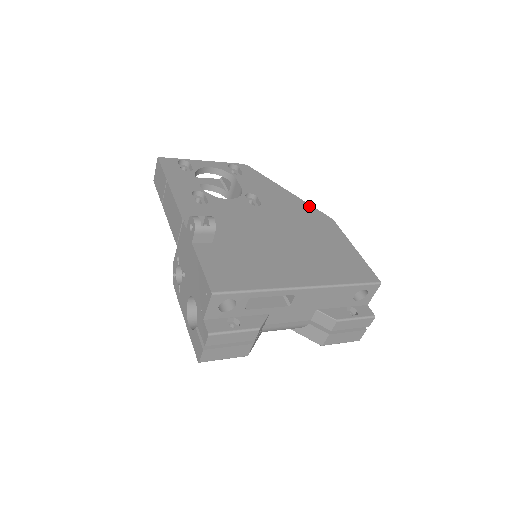
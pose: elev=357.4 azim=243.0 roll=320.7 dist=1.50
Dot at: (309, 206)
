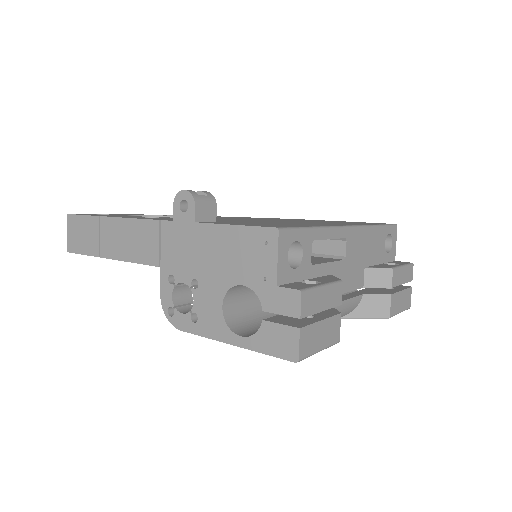
Dot at: occluded
